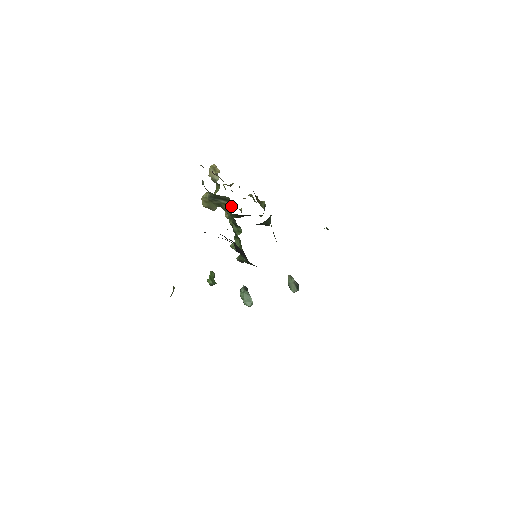
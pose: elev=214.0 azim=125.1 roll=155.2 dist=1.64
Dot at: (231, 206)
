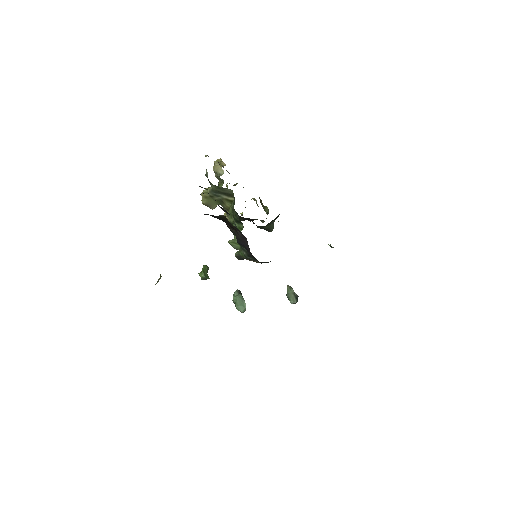
Dot at: (234, 200)
